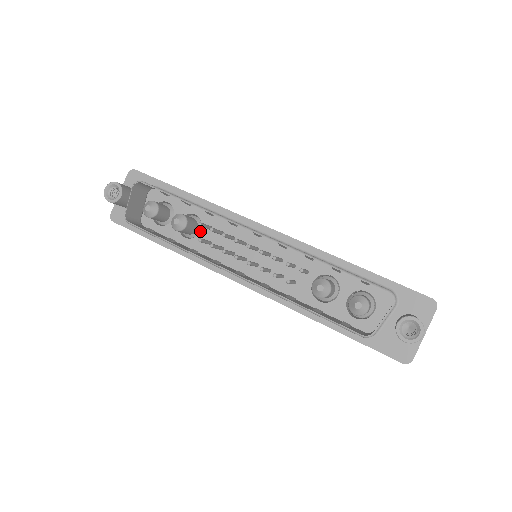
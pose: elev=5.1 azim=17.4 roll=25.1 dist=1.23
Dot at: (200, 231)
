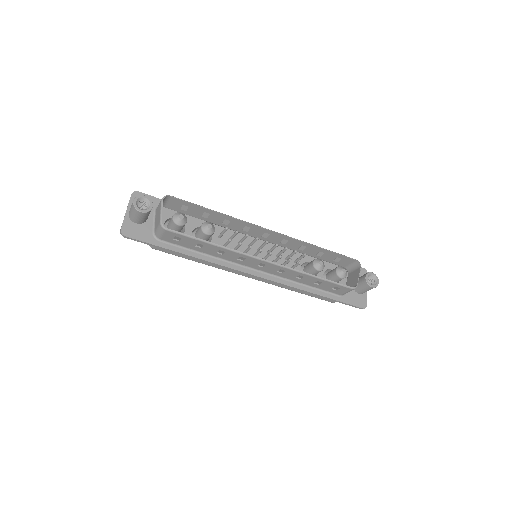
Dot at: (211, 240)
